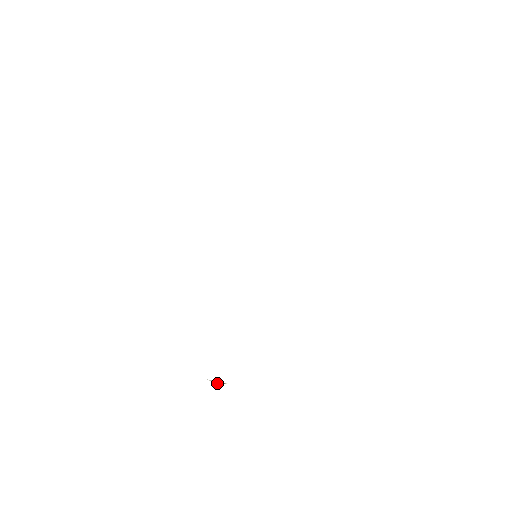
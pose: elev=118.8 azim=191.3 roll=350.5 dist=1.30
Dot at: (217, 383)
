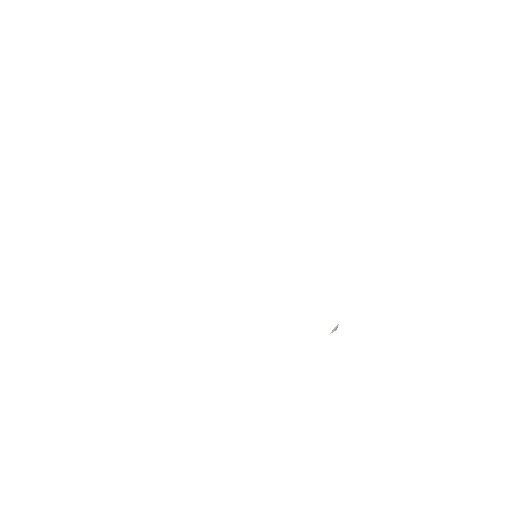
Dot at: (335, 330)
